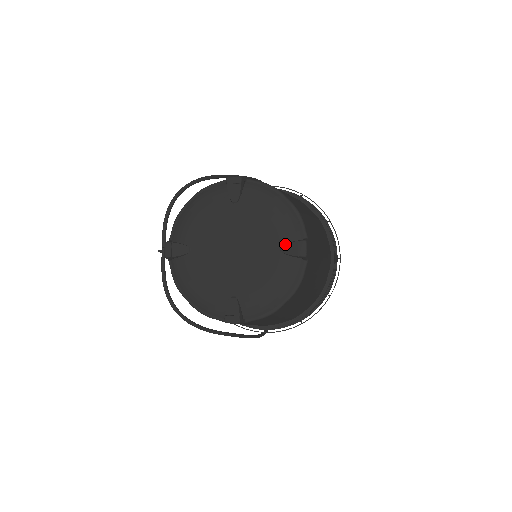
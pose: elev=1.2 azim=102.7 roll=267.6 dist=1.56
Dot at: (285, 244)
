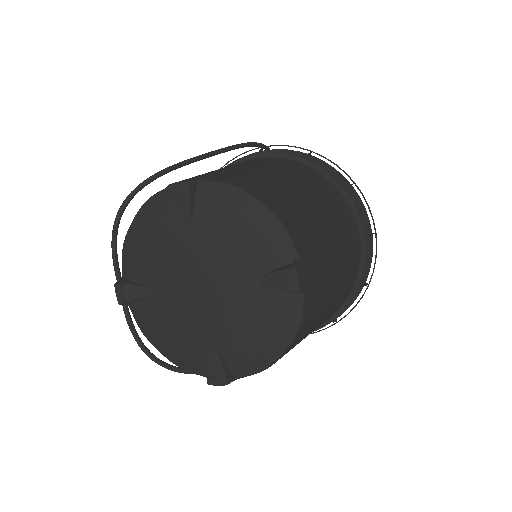
Dot at: (266, 274)
